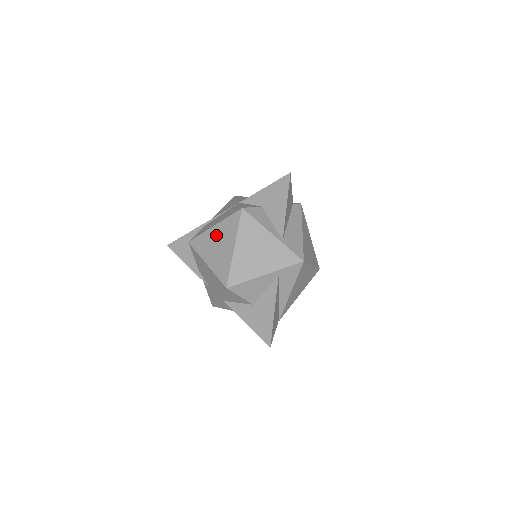
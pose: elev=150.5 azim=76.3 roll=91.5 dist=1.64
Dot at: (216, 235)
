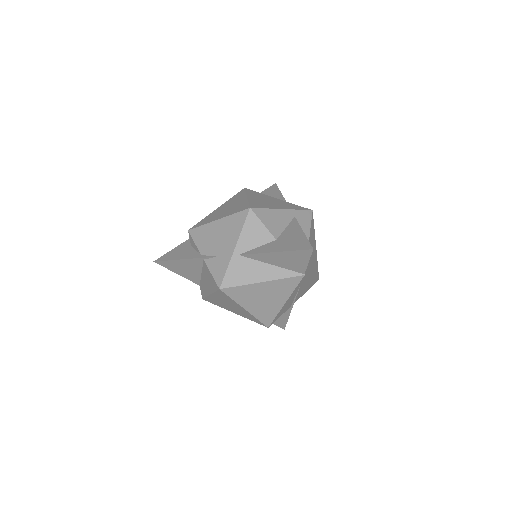
Dot at: (222, 208)
